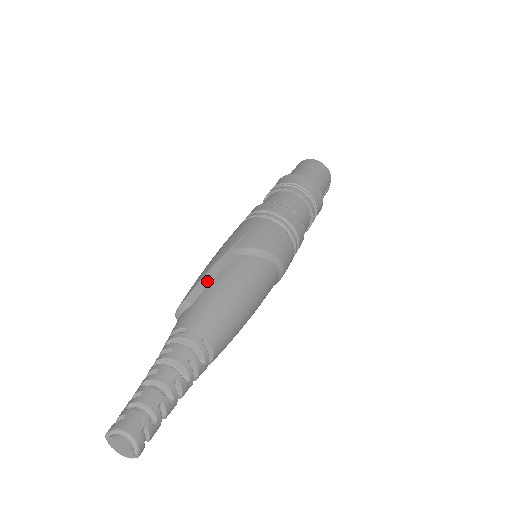
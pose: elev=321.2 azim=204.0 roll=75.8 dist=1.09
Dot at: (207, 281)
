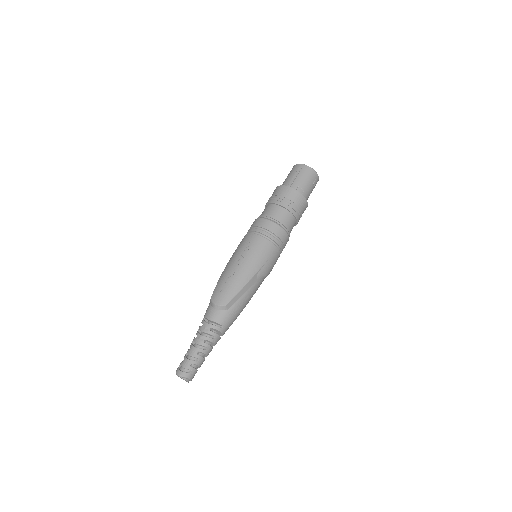
Dot at: (239, 296)
